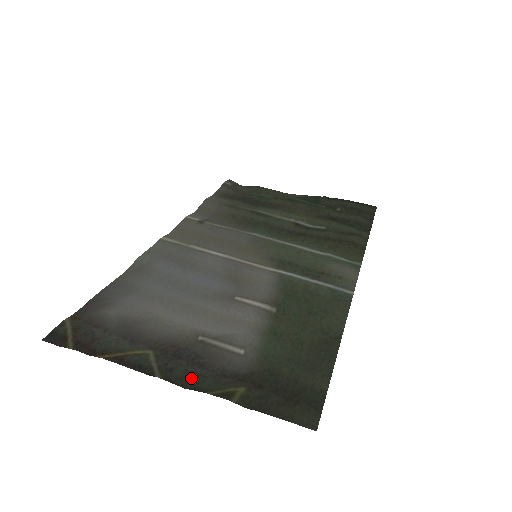
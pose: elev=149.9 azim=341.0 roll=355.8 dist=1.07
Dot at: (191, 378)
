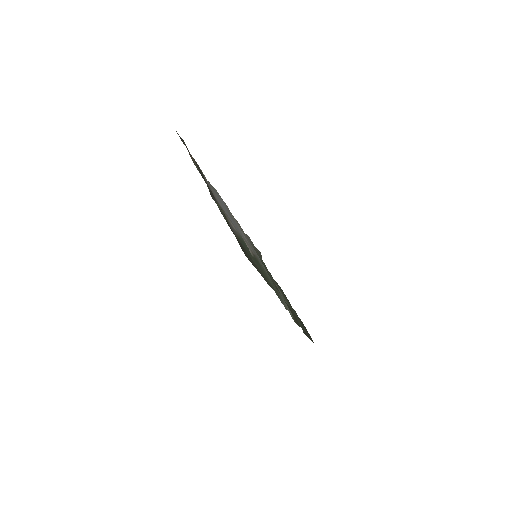
Dot at: occluded
